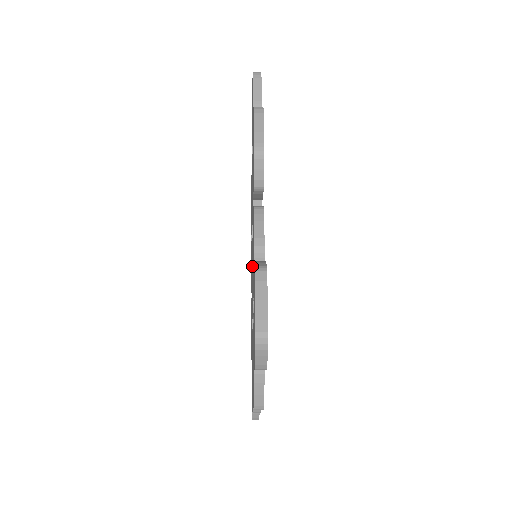
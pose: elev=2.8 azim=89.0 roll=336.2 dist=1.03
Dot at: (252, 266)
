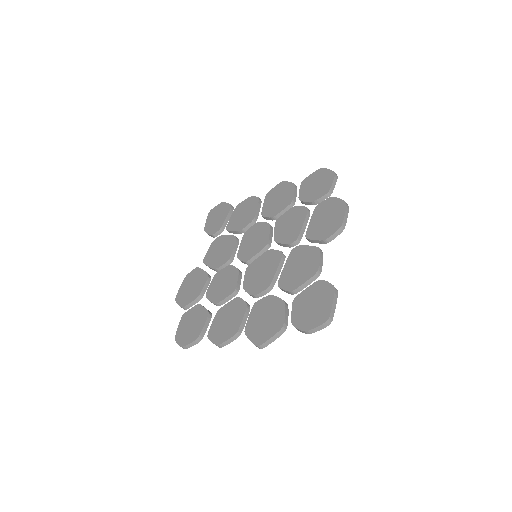
Dot at: (264, 264)
